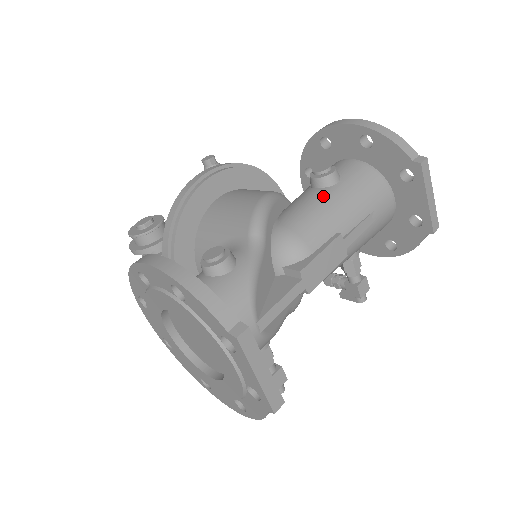
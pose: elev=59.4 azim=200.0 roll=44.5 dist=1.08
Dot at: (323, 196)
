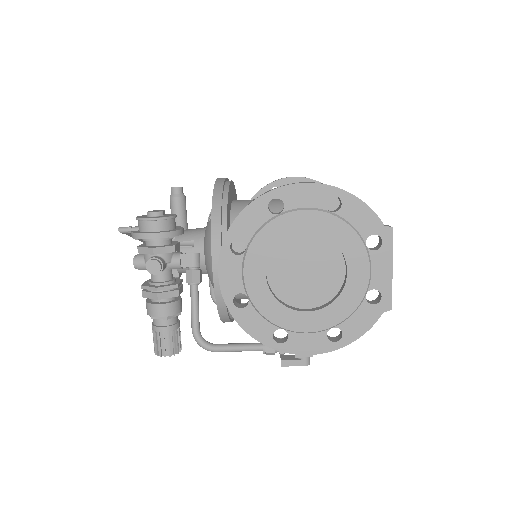
Dot at: occluded
